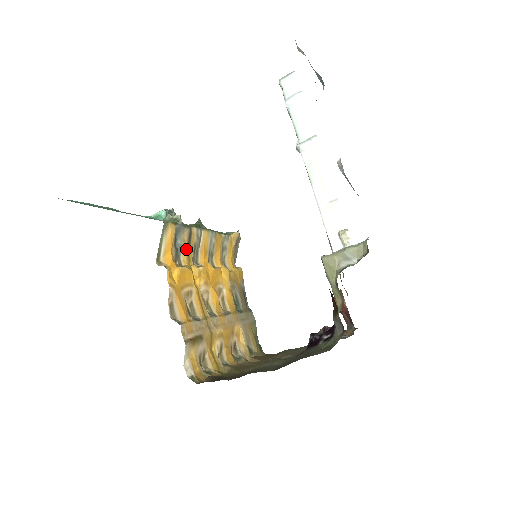
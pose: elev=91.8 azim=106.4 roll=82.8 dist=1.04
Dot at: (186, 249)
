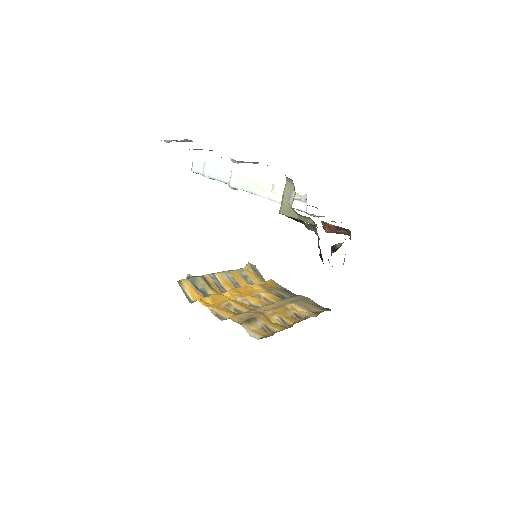
Dot at: (209, 288)
